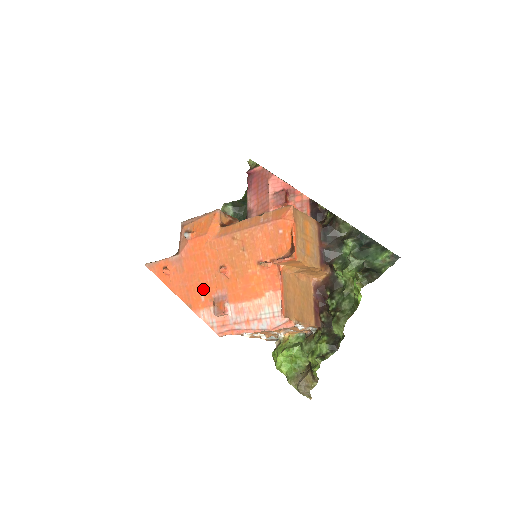
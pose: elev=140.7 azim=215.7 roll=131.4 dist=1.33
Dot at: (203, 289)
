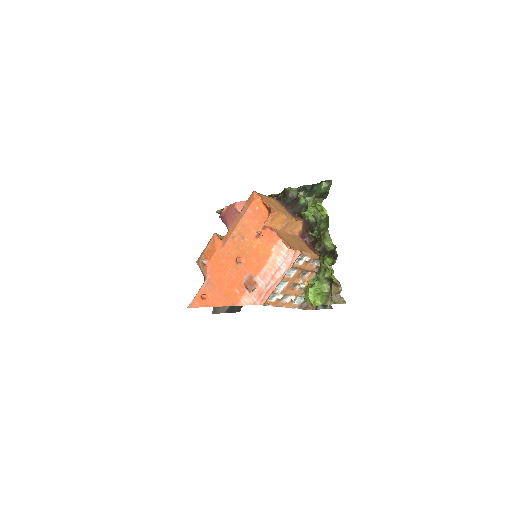
Dot at: (234, 285)
